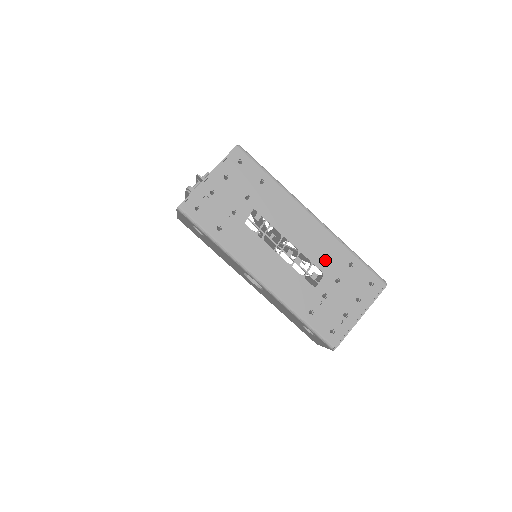
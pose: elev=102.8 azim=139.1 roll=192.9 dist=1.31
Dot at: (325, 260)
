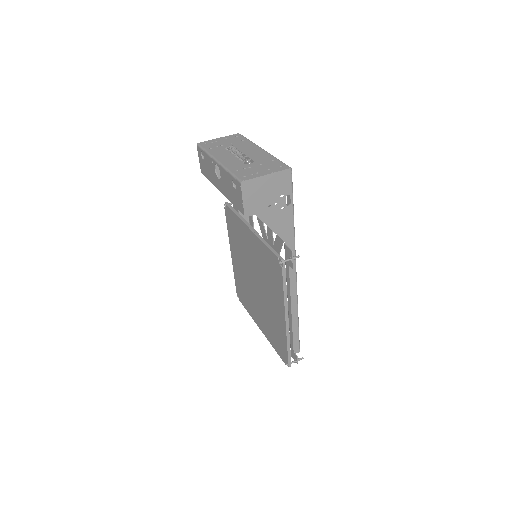
Dot at: (259, 159)
